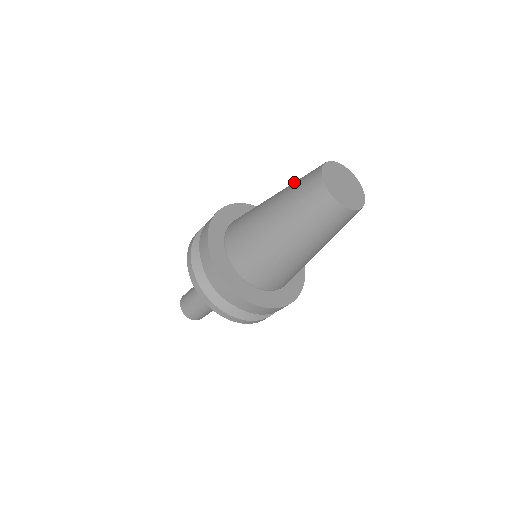
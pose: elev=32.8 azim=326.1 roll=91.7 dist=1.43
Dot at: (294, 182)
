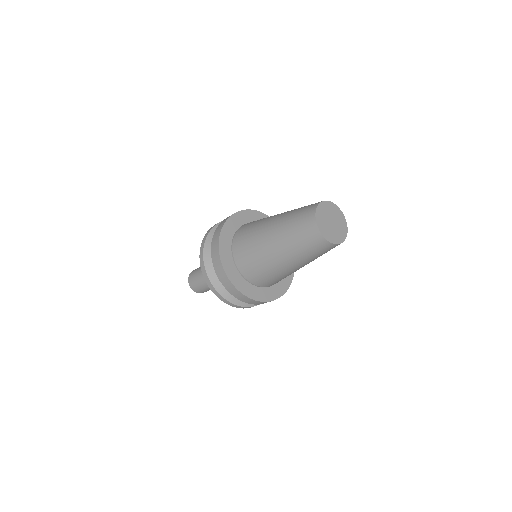
Dot at: (289, 229)
